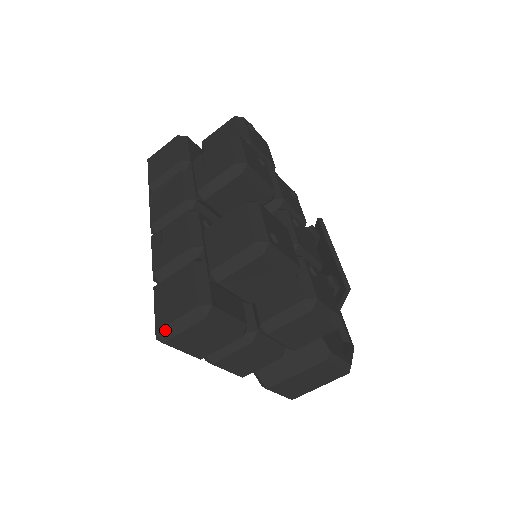
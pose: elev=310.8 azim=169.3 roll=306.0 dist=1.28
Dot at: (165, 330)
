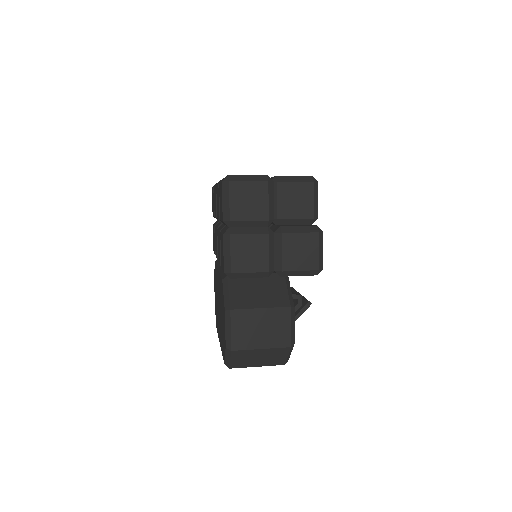
Dot at: (236, 176)
